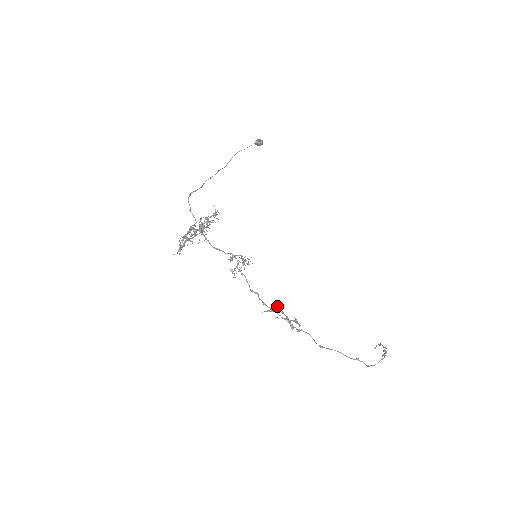
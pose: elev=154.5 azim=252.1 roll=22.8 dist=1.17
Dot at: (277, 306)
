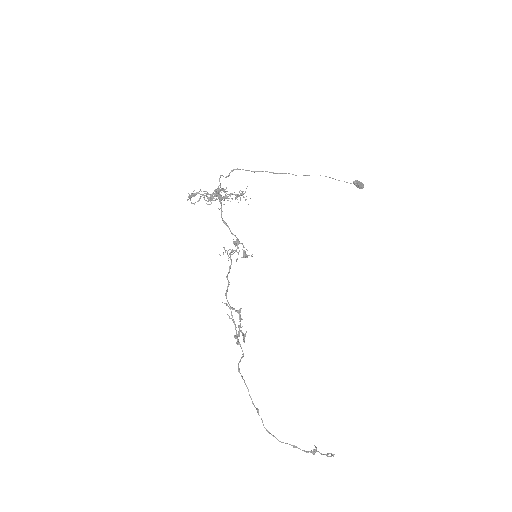
Dot at: (239, 309)
